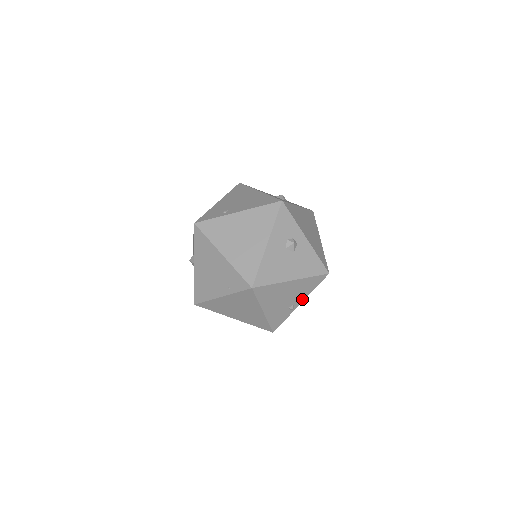
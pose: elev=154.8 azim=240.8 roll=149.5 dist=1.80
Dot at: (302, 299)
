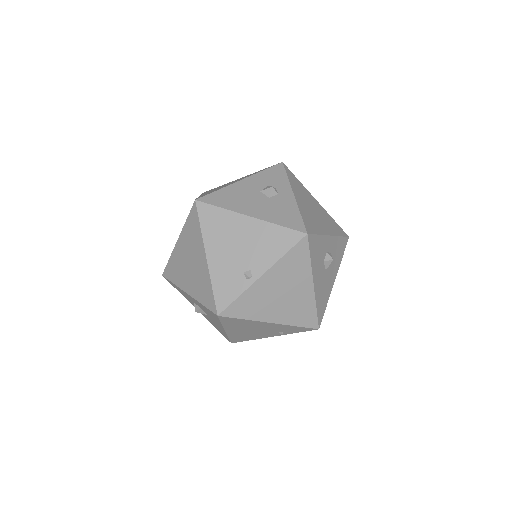
Dot at: (265, 266)
